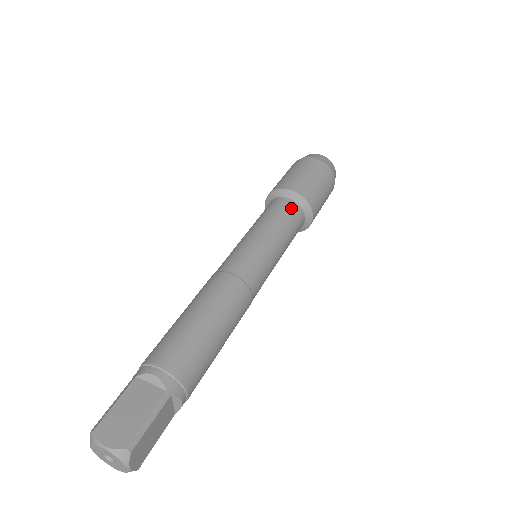
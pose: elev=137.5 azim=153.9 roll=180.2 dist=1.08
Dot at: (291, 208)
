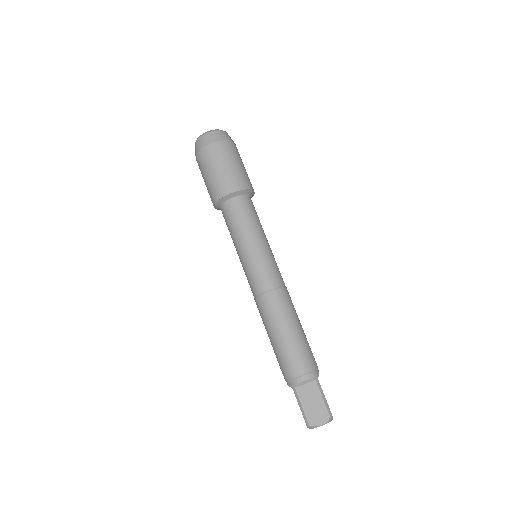
Dot at: (244, 205)
